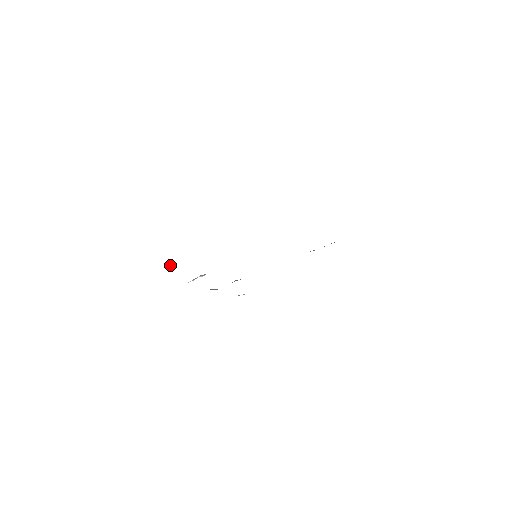
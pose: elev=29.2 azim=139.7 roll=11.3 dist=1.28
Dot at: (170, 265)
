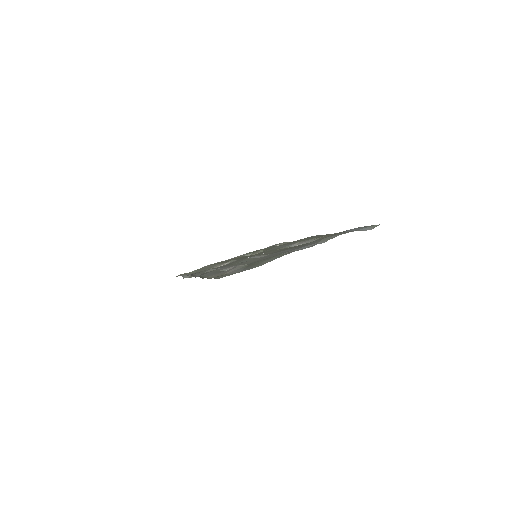
Dot at: occluded
